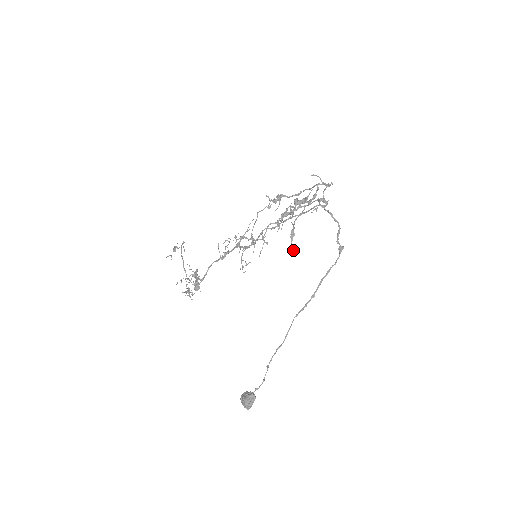
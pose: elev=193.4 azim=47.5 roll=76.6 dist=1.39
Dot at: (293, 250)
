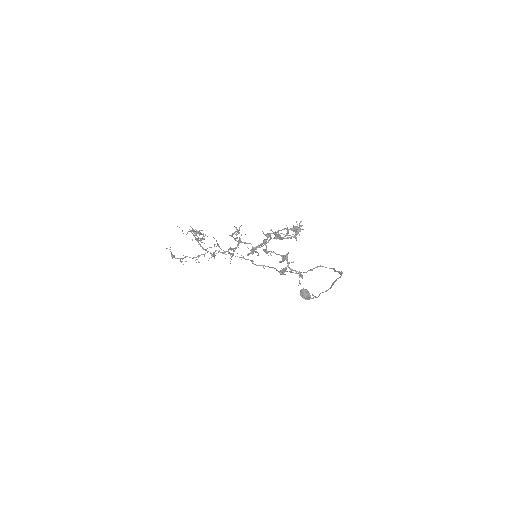
Dot at: occluded
